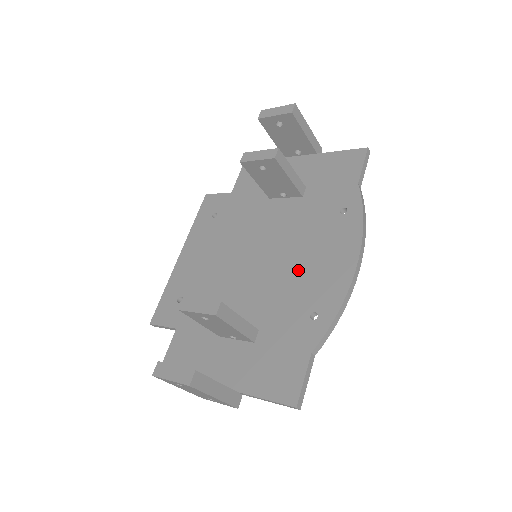
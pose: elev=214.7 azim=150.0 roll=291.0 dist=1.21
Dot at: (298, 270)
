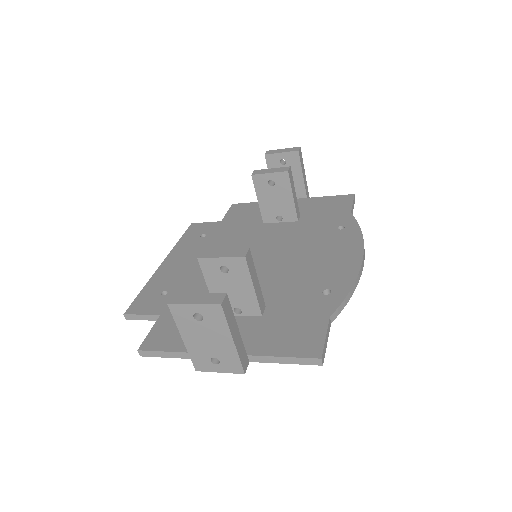
Dot at: (303, 264)
